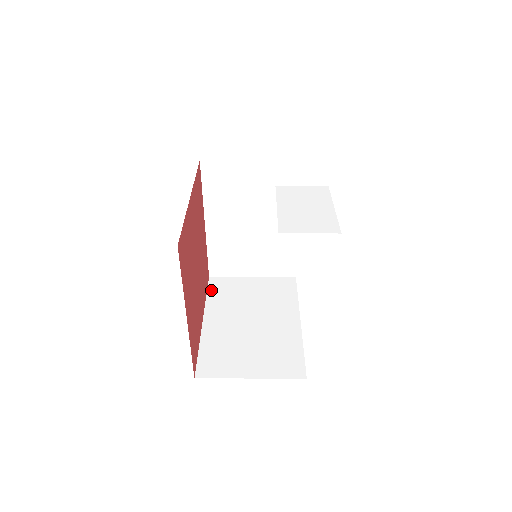
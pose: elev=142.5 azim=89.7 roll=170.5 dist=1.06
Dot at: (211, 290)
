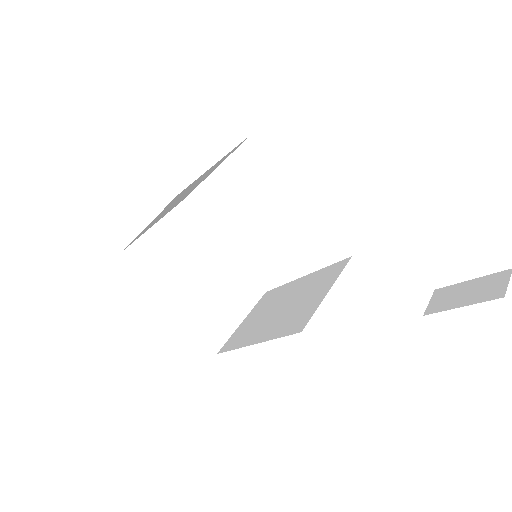
Dot at: (140, 268)
